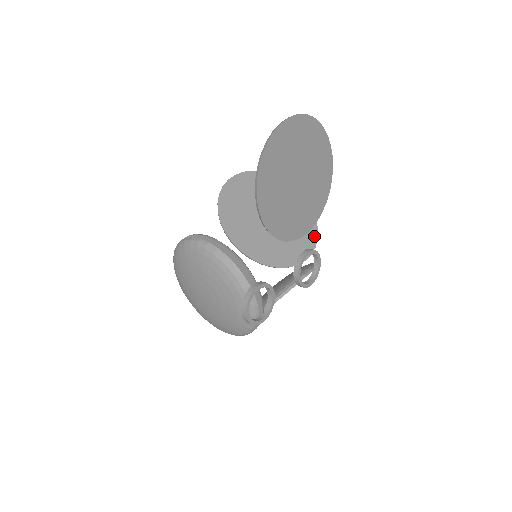
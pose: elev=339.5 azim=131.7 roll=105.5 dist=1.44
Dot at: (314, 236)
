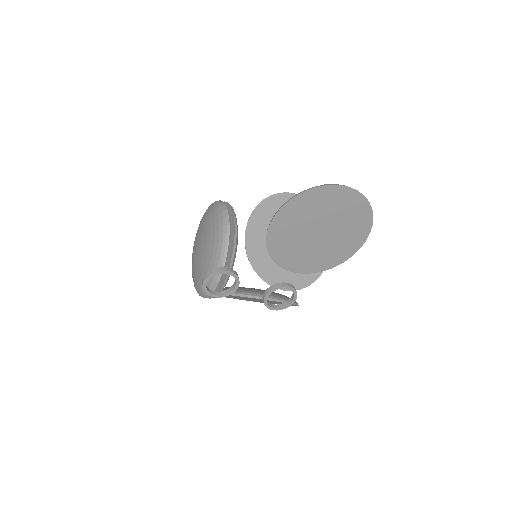
Dot at: (307, 282)
